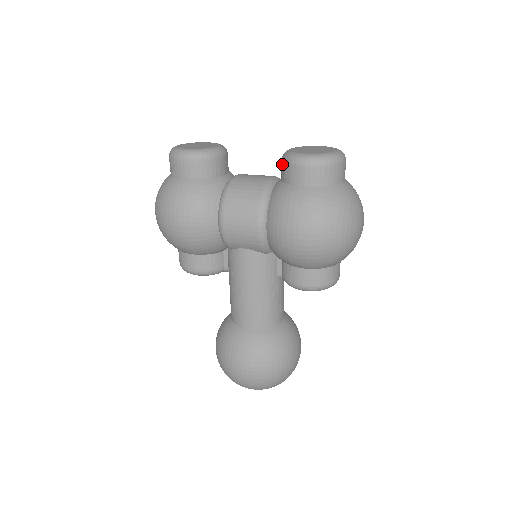
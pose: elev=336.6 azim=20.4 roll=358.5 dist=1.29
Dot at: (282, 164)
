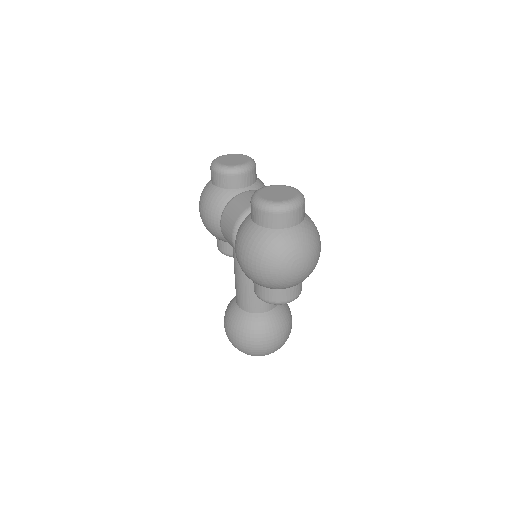
Dot at: occluded
